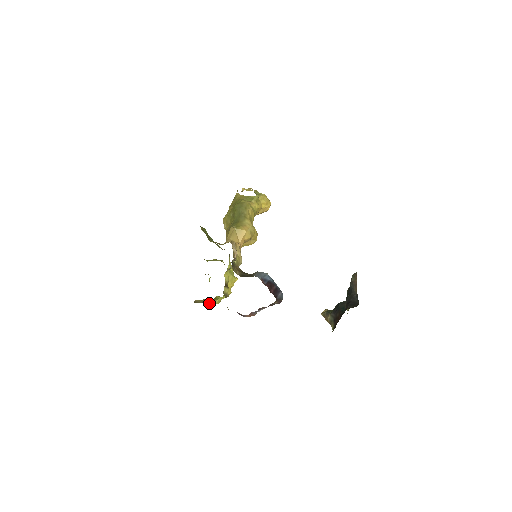
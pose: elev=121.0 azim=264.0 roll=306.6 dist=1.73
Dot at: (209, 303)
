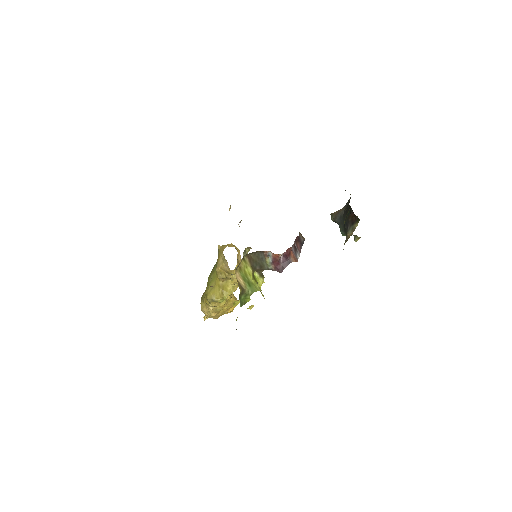
Dot at: (253, 289)
